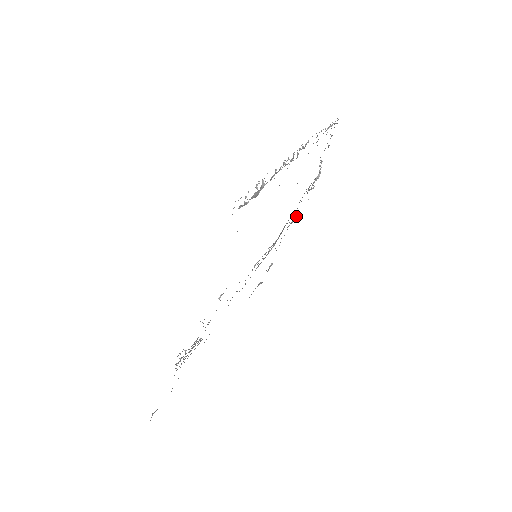
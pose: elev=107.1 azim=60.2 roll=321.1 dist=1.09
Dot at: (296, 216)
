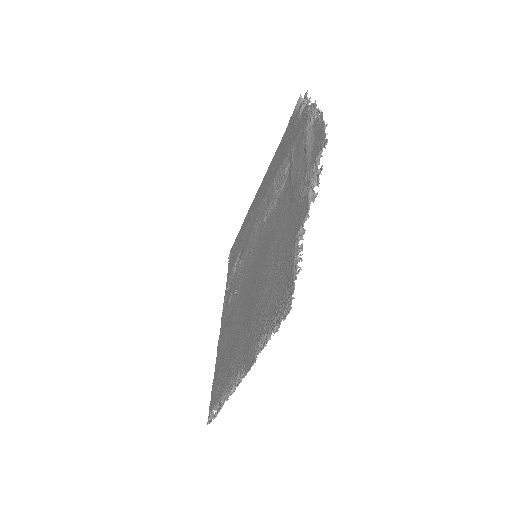
Dot at: (315, 125)
